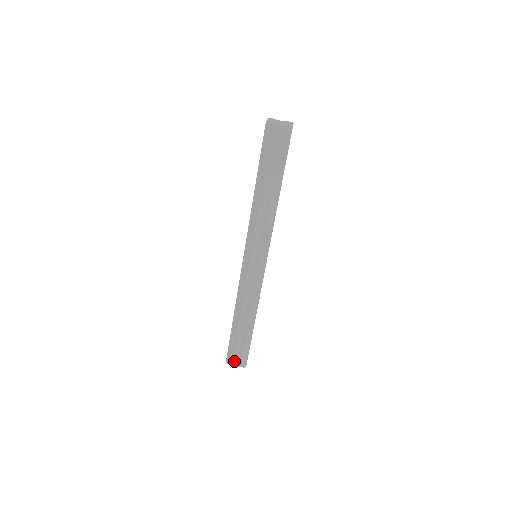
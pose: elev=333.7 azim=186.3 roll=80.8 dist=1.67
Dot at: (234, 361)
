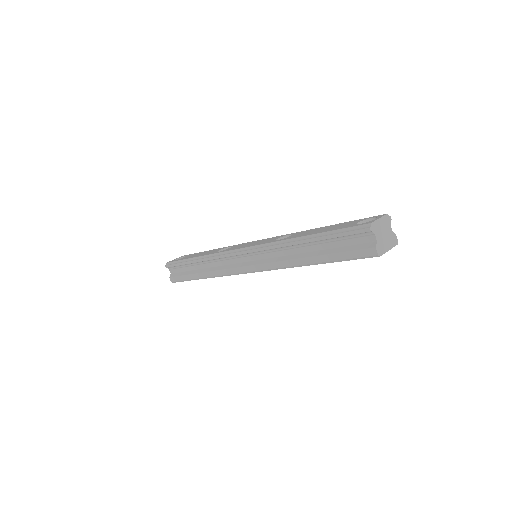
Dot at: (171, 270)
